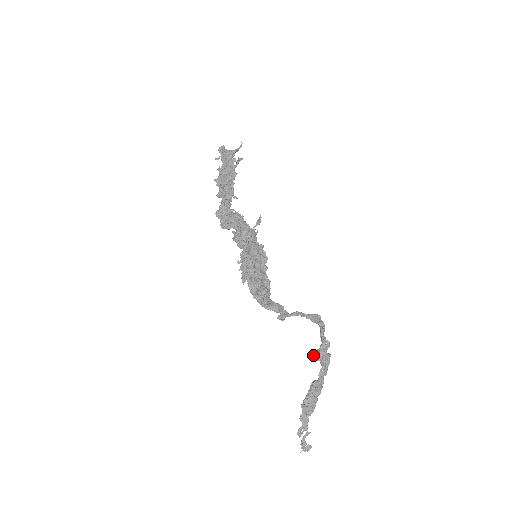
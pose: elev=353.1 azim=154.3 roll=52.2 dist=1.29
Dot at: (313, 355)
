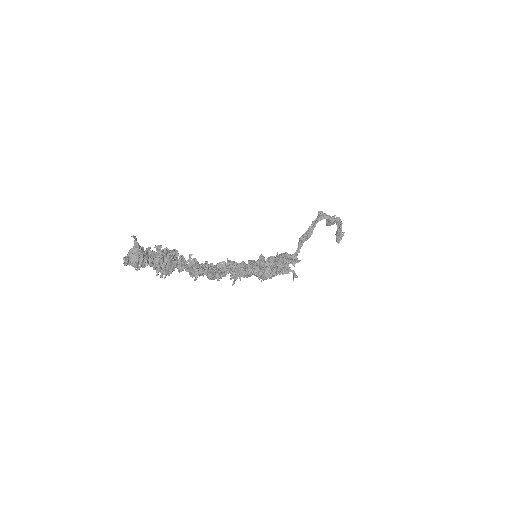
Dot at: occluded
